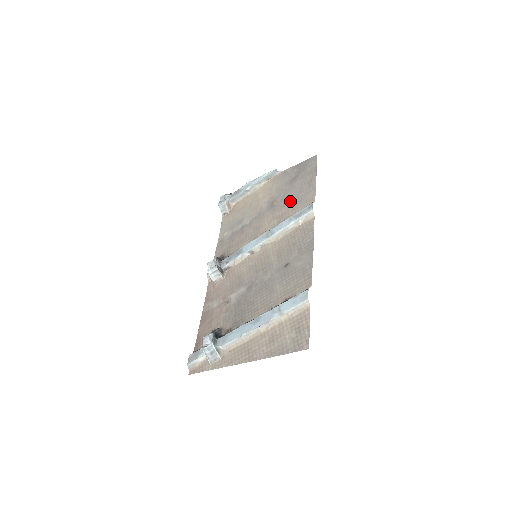
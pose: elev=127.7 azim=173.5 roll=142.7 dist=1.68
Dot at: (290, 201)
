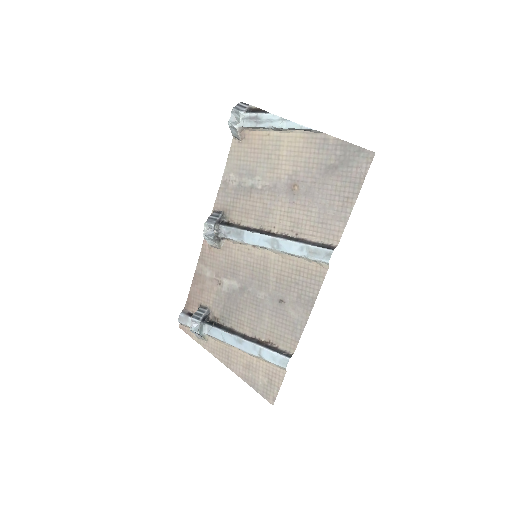
Dot at: (313, 208)
